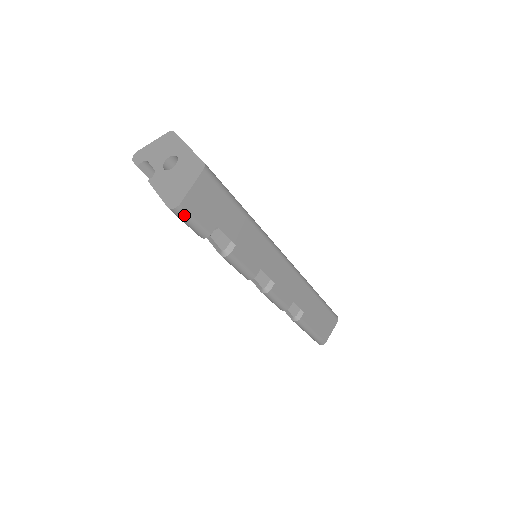
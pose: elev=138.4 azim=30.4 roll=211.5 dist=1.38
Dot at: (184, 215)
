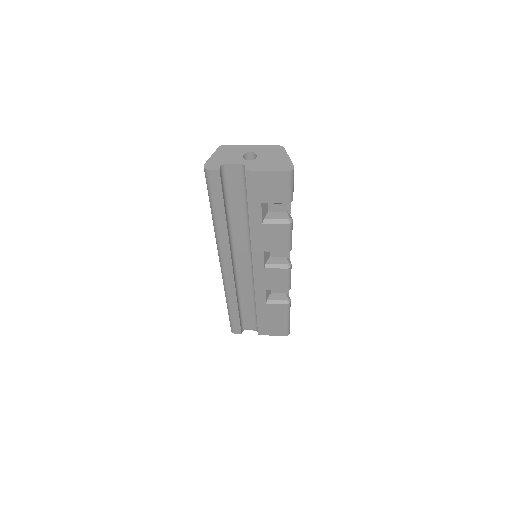
Dot at: (293, 176)
